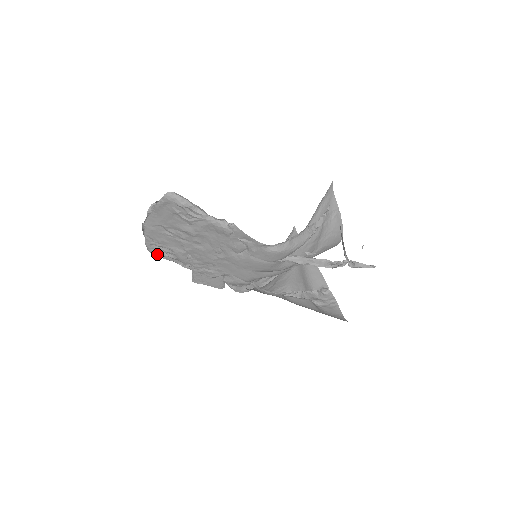
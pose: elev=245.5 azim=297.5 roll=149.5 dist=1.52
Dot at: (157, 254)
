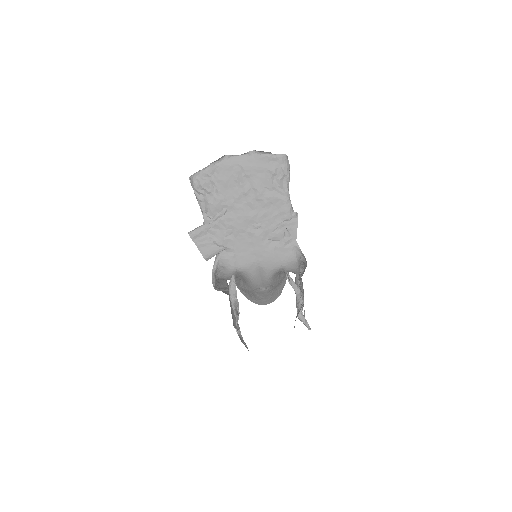
Dot at: (198, 186)
